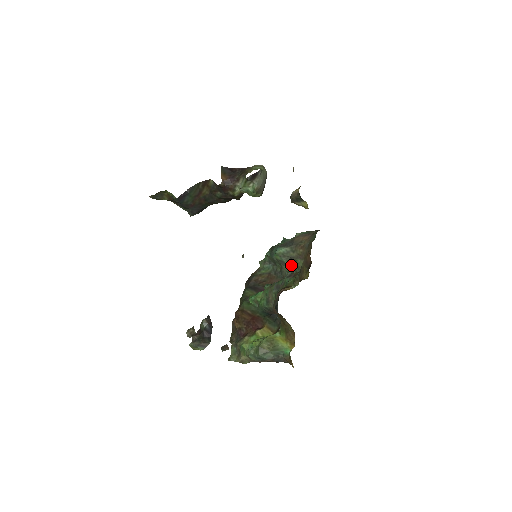
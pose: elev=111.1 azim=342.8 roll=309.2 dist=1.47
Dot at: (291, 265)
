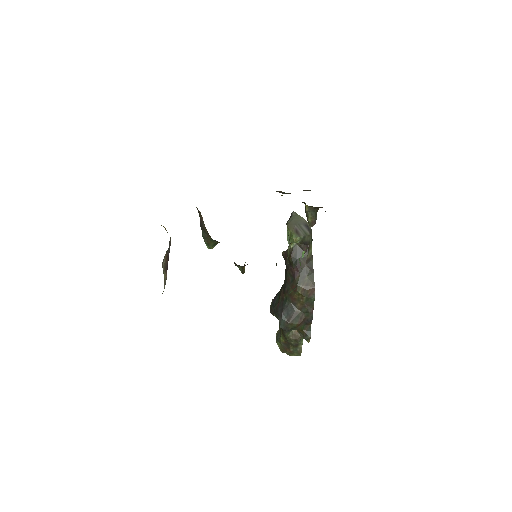
Dot at: occluded
